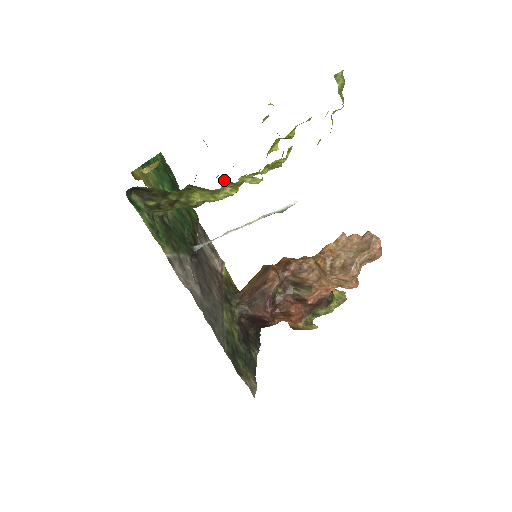
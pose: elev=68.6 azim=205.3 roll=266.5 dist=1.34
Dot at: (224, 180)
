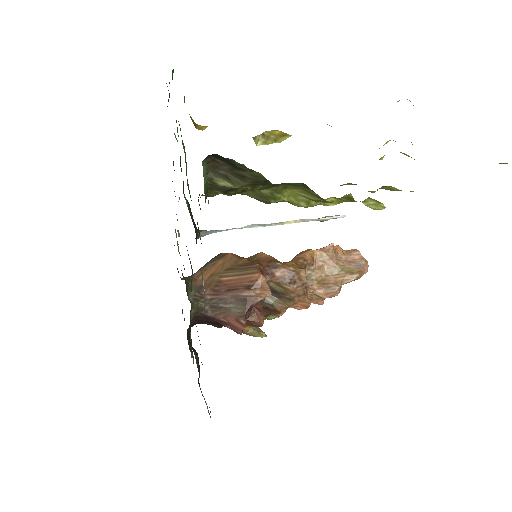
Dot at: (348, 194)
